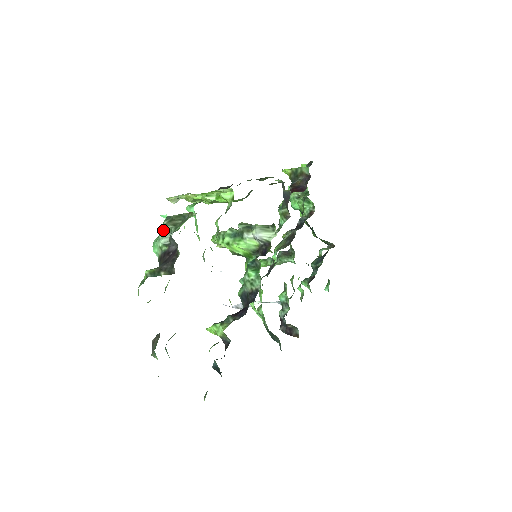
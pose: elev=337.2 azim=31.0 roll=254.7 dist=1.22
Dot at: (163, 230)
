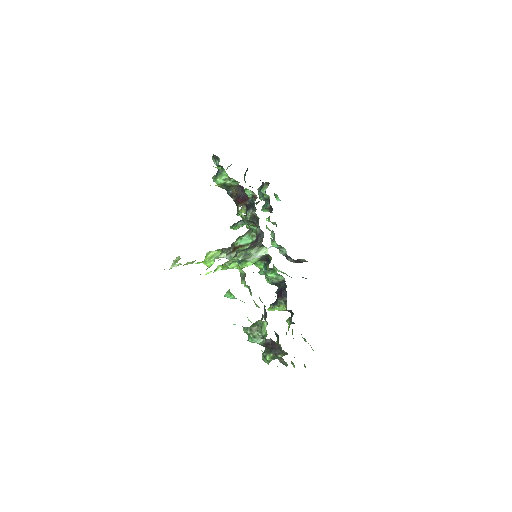
Dot at: (253, 337)
